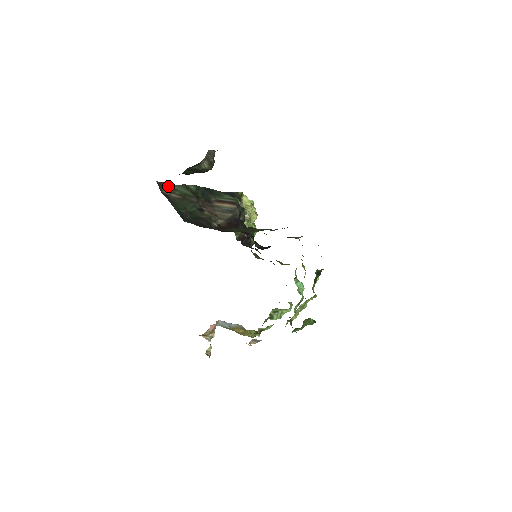
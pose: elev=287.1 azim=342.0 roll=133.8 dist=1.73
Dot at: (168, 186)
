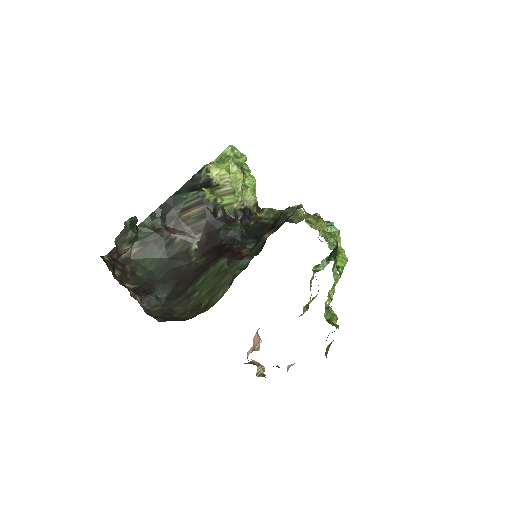
Dot at: occluded
